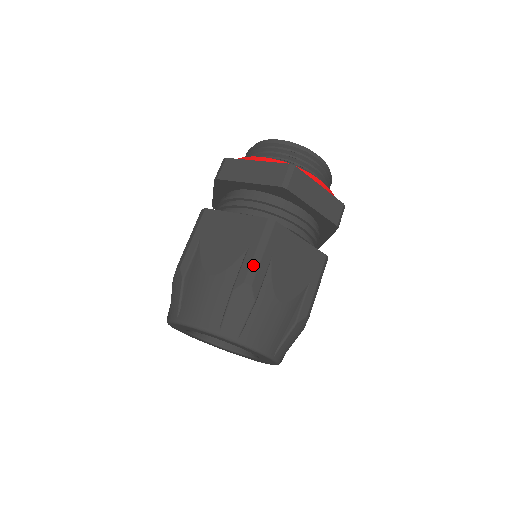
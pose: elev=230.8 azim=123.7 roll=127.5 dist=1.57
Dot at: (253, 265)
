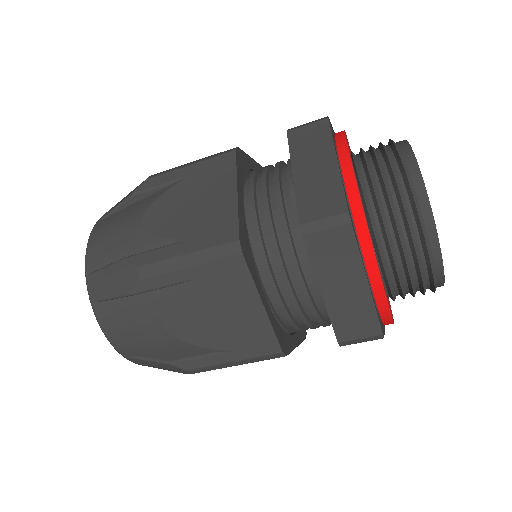
Dot at: (214, 367)
